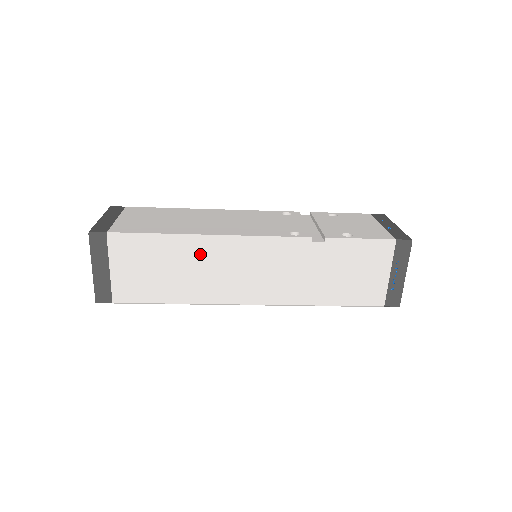
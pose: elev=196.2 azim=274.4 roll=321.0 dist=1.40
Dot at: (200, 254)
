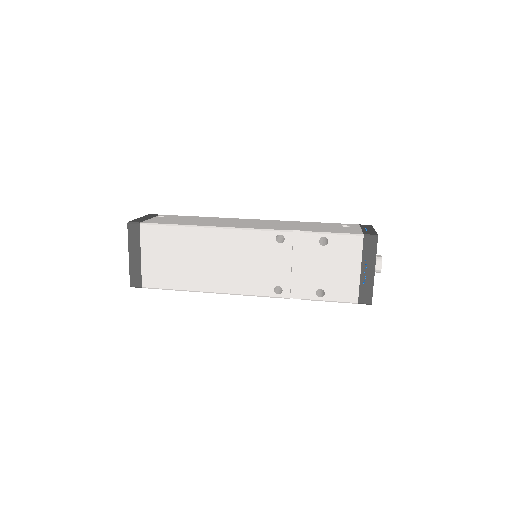
Dot at: occluded
